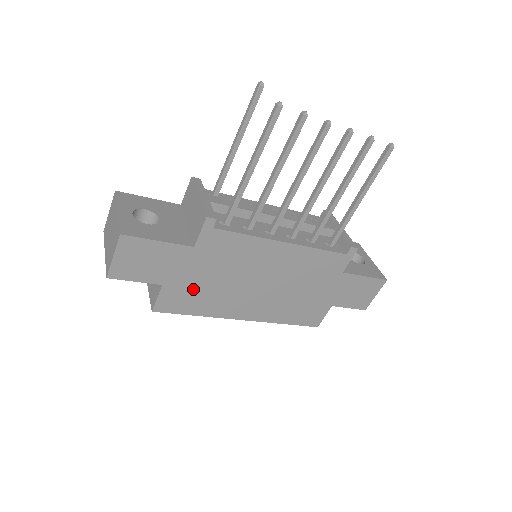
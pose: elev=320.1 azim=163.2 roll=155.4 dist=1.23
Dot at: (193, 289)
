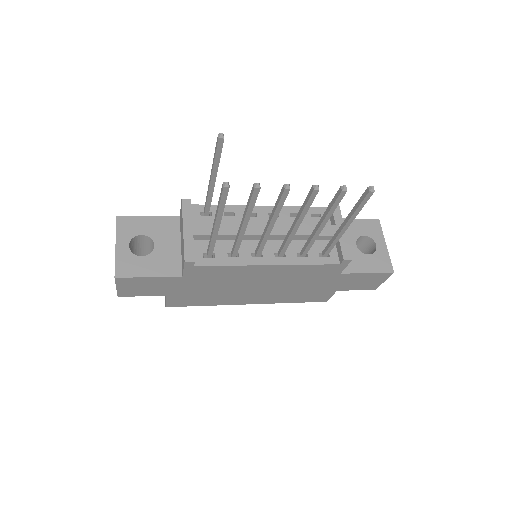
Dot at: (195, 295)
